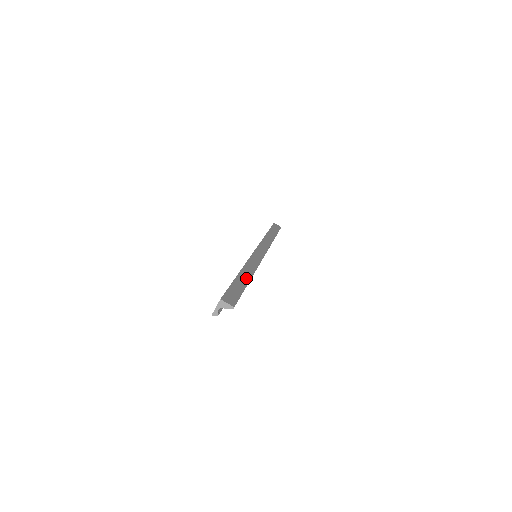
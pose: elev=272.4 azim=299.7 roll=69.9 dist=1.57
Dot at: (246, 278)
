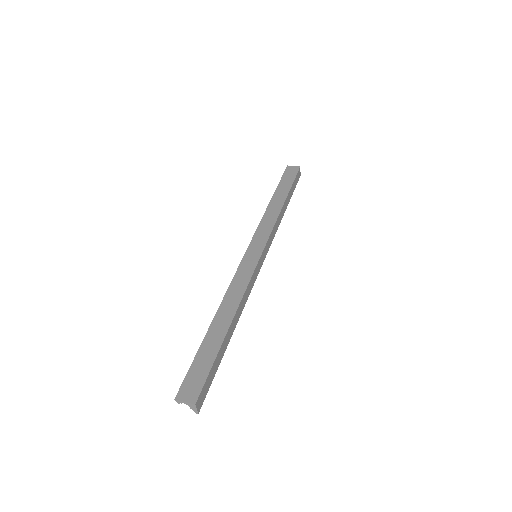
Dot at: (230, 336)
